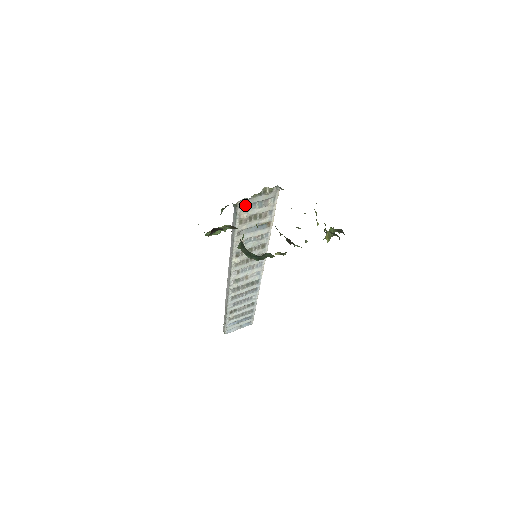
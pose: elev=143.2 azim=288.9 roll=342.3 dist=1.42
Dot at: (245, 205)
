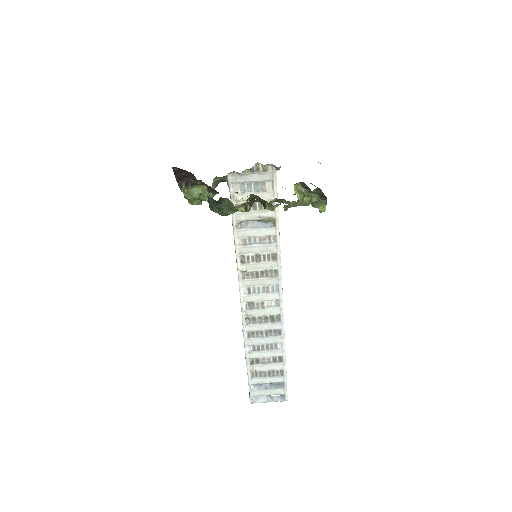
Dot at: (238, 184)
